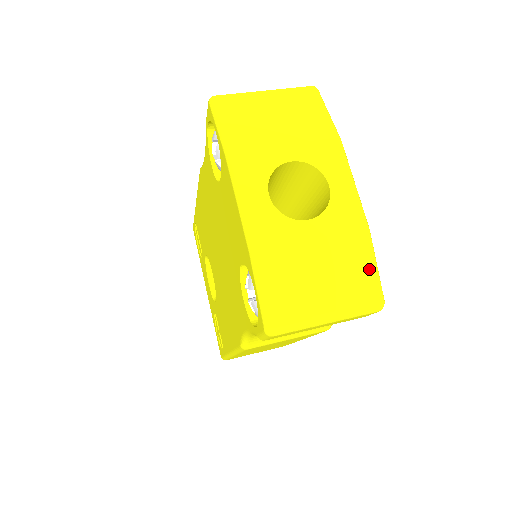
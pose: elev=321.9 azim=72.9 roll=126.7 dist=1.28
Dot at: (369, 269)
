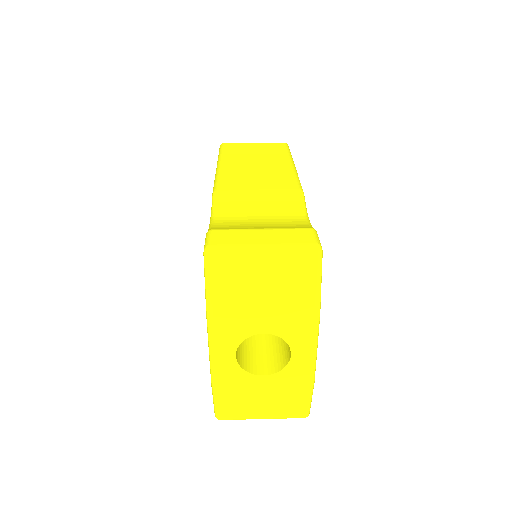
Dot at: (303, 404)
